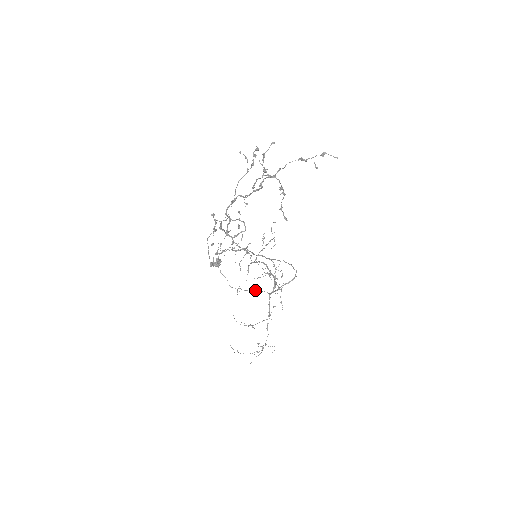
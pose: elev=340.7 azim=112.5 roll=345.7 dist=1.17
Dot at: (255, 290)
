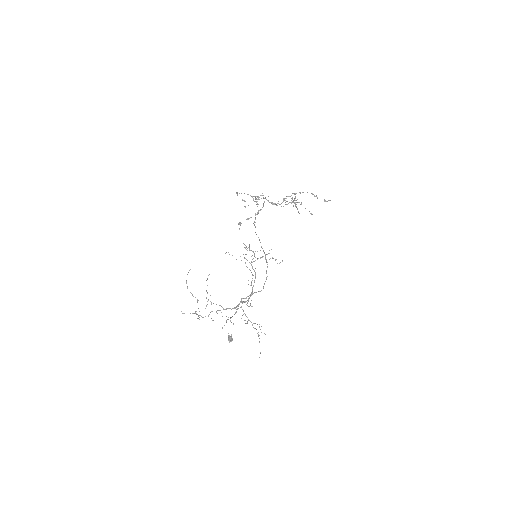
Dot at: occluded
